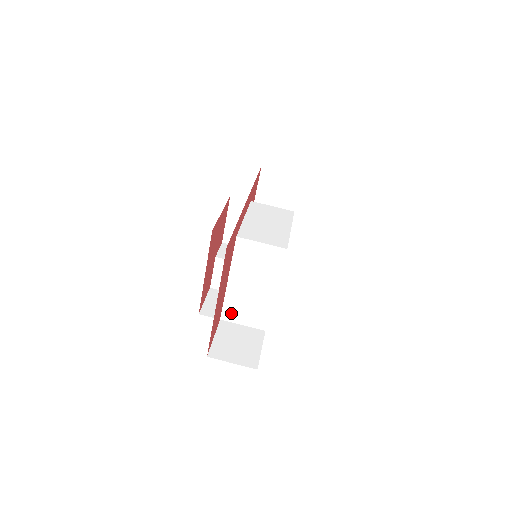
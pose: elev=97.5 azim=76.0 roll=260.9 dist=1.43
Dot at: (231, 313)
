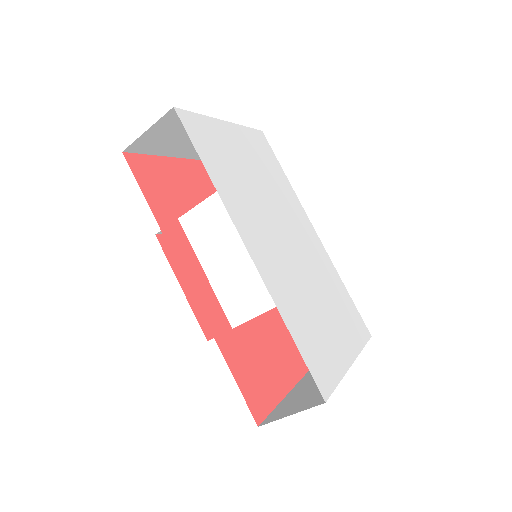
Dot at: occluded
